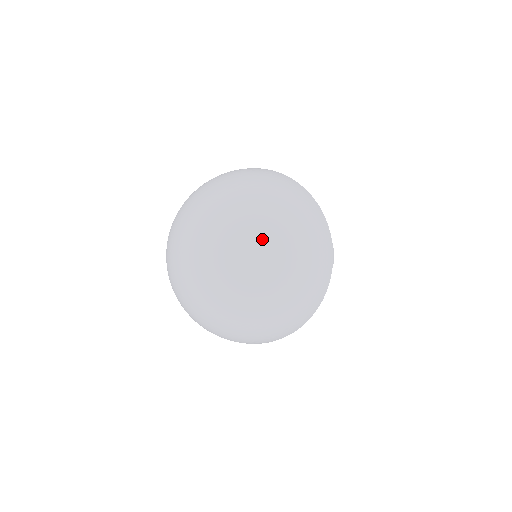
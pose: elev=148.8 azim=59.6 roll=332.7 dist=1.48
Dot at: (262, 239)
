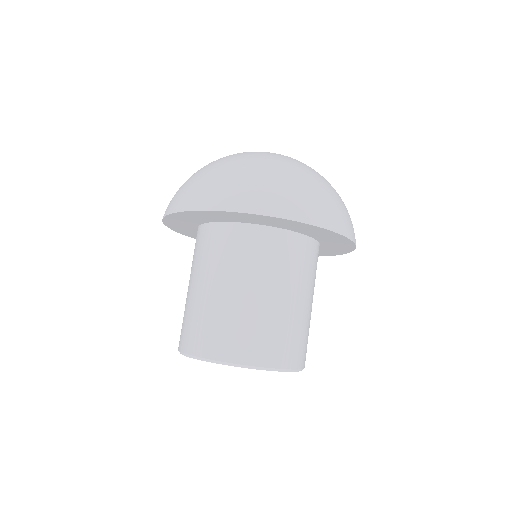
Dot at: occluded
